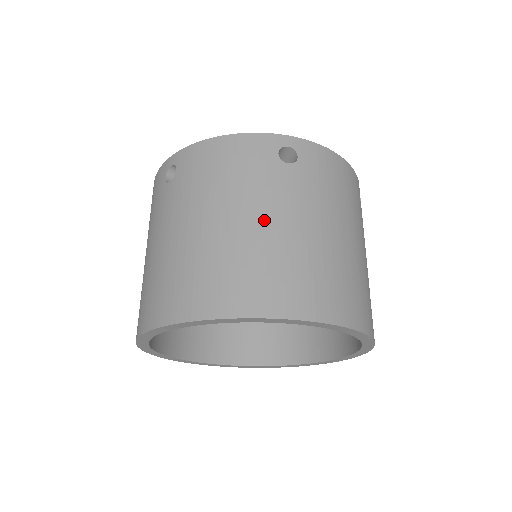
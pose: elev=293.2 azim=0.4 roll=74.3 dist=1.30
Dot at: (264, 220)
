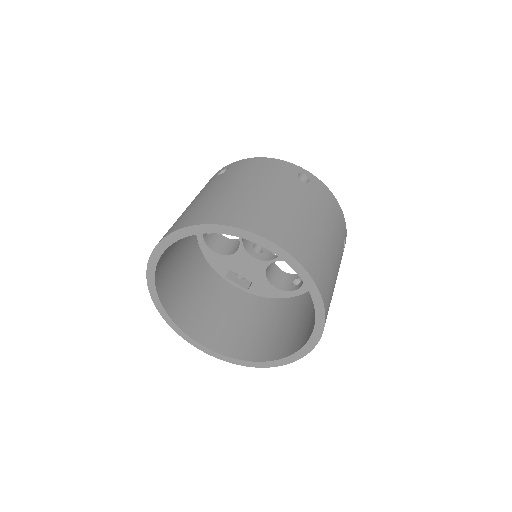
Dot at: (275, 195)
